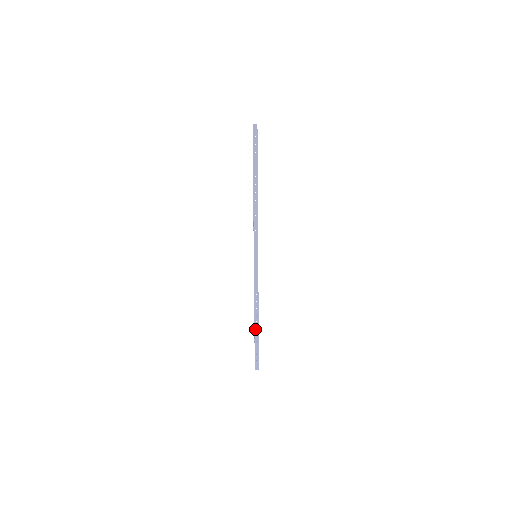
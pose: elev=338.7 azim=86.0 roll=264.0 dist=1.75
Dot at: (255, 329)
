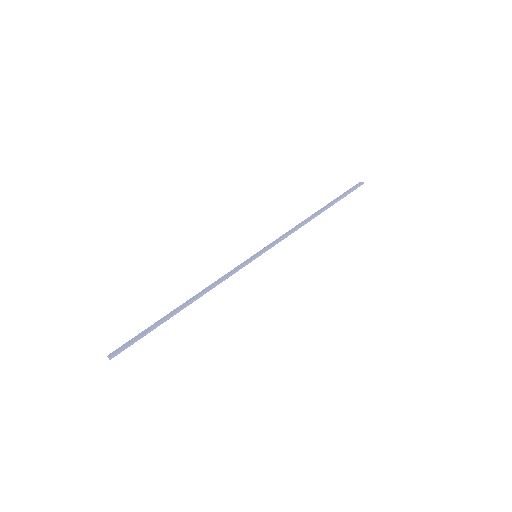
Dot at: (169, 314)
